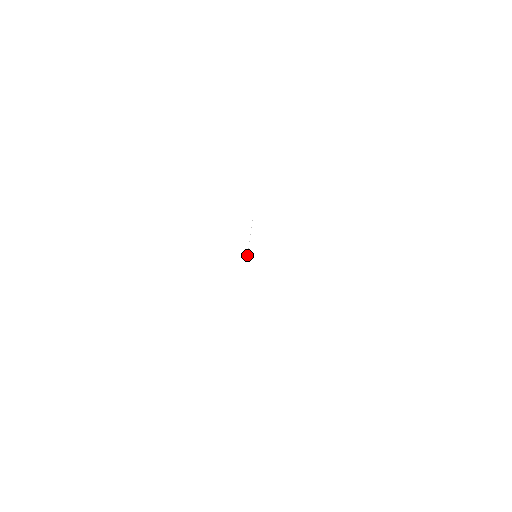
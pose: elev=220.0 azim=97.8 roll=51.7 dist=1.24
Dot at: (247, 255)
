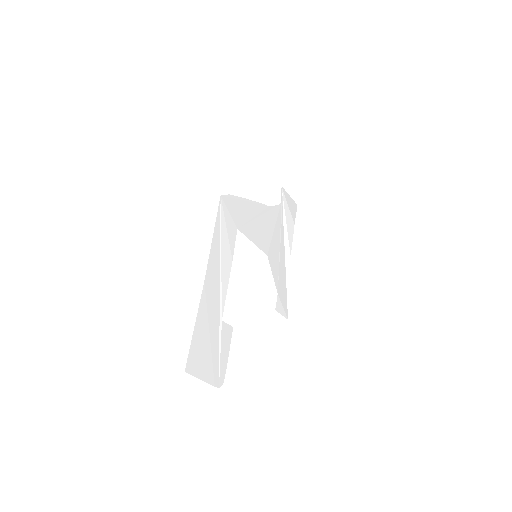
Dot at: (258, 203)
